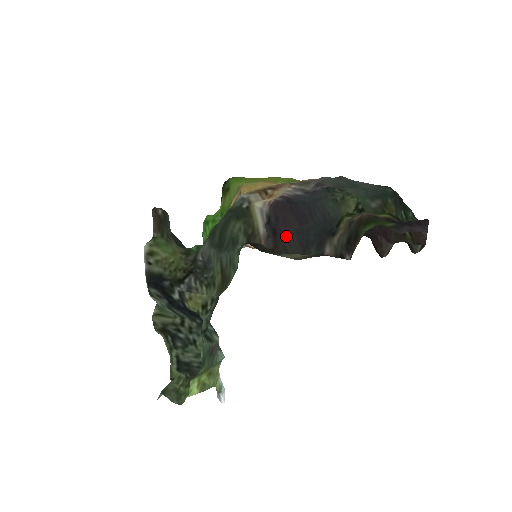
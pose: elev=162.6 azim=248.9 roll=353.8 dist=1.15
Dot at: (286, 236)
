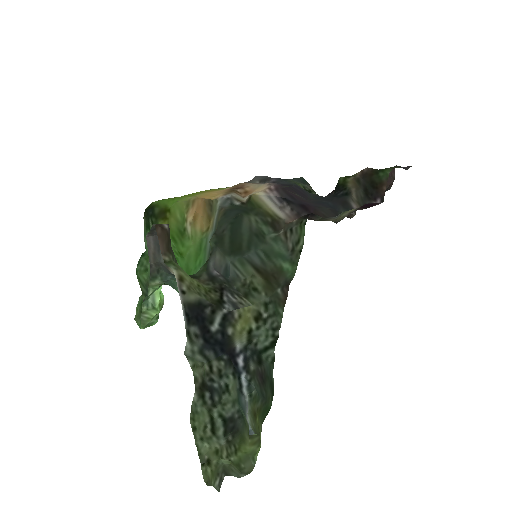
Dot at: (317, 206)
